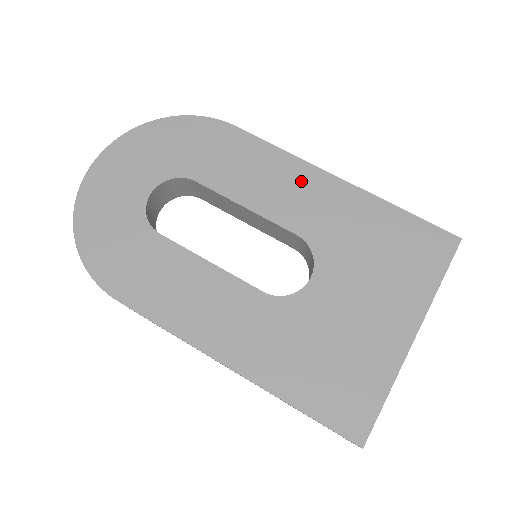
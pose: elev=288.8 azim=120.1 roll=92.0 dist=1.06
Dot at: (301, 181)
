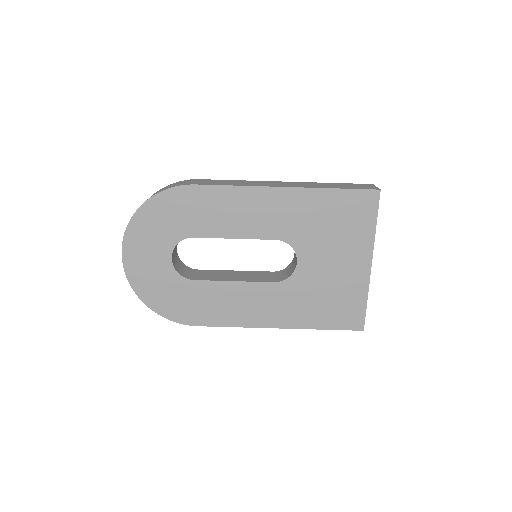
Dot at: (260, 203)
